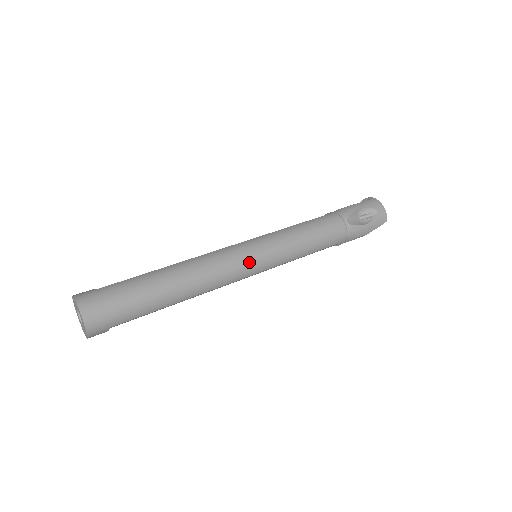
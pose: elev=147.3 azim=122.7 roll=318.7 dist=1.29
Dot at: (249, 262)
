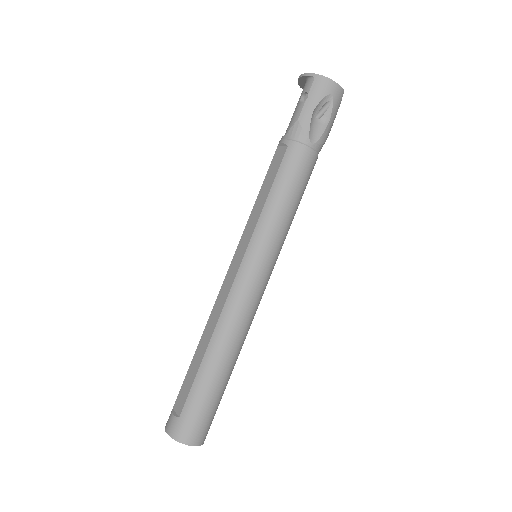
Dot at: (262, 281)
